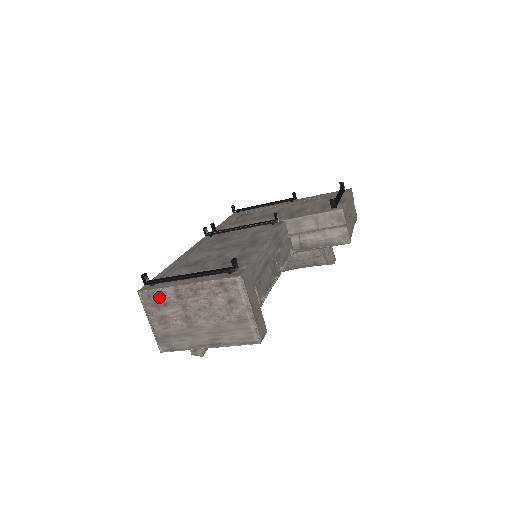
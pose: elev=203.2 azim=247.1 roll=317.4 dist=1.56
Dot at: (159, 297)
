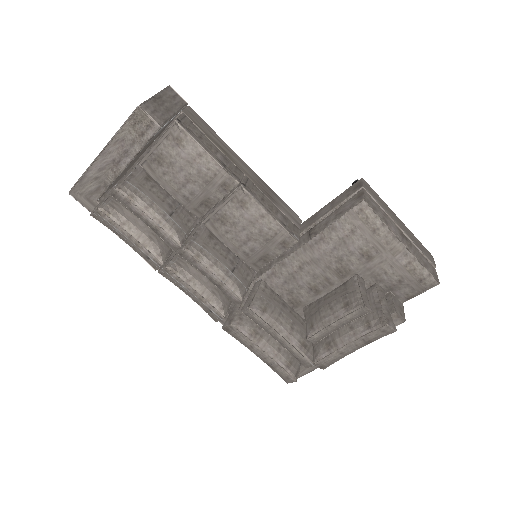
Dot at: occluded
